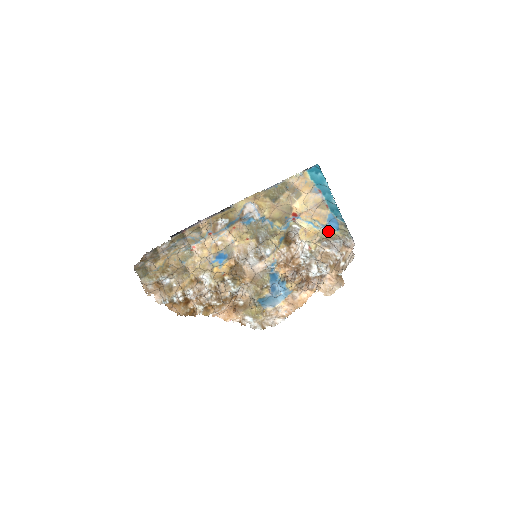
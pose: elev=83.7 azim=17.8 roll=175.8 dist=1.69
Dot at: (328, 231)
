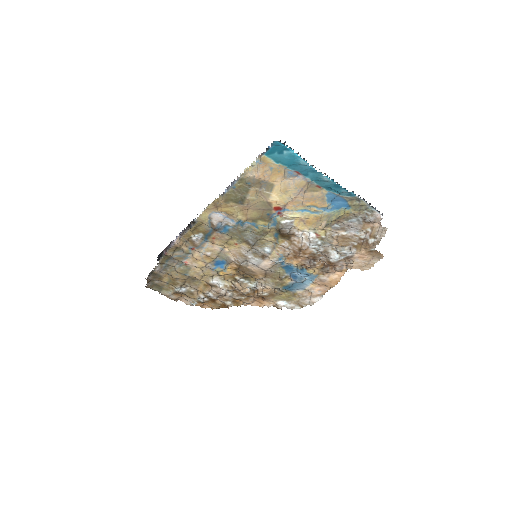
Dot at: (334, 212)
